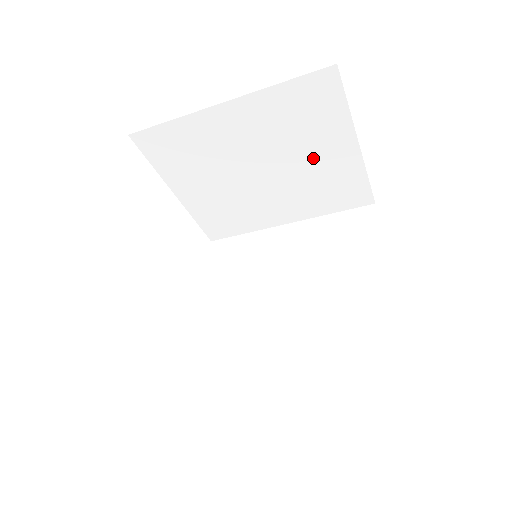
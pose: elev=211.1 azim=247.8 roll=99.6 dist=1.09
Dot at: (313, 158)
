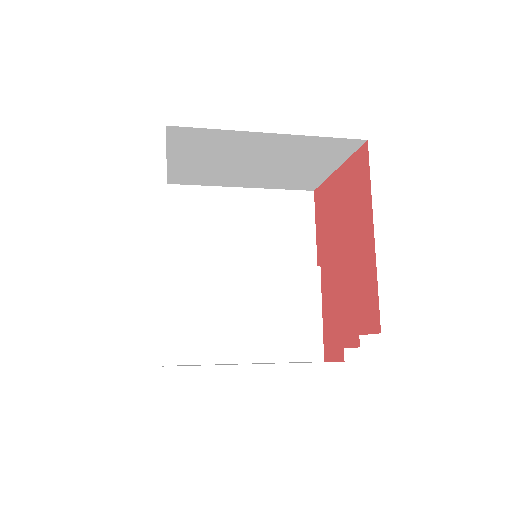
Dot at: (300, 167)
